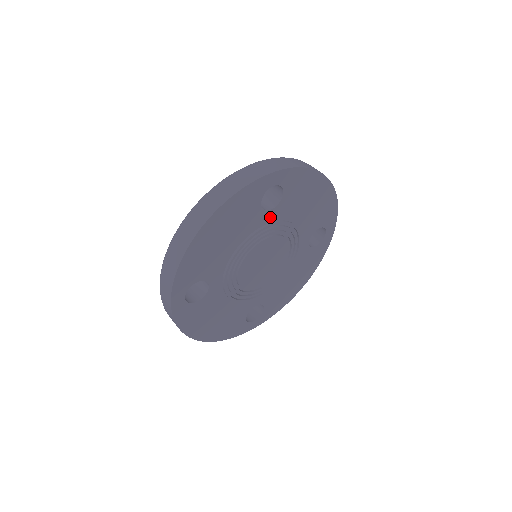
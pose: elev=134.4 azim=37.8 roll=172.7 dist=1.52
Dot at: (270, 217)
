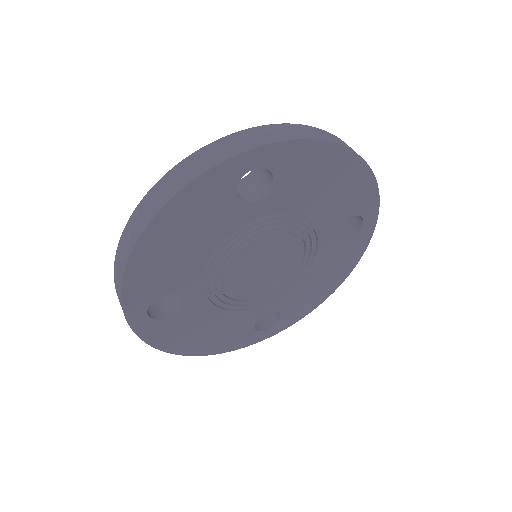
Dot at: (259, 211)
